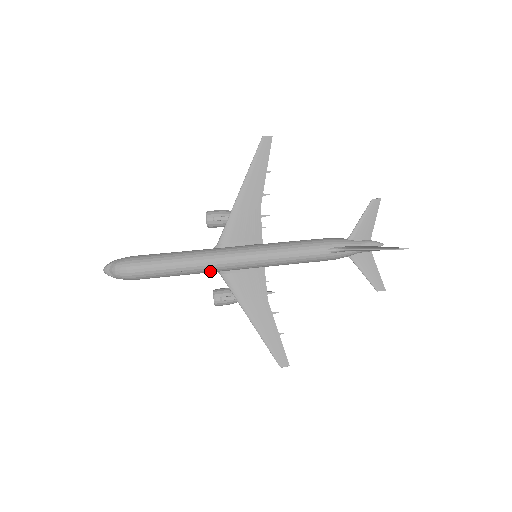
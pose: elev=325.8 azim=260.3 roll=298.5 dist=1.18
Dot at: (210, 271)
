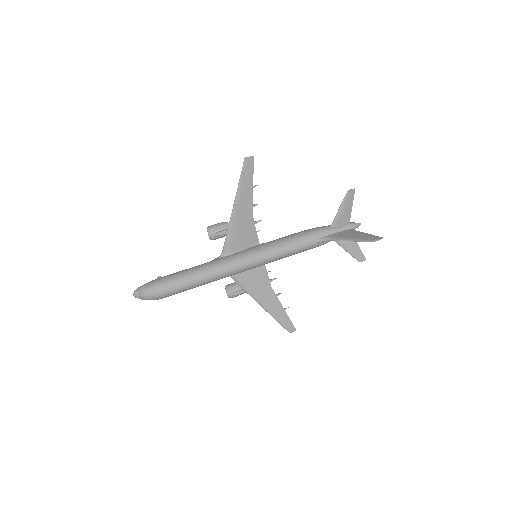
Dot at: occluded
